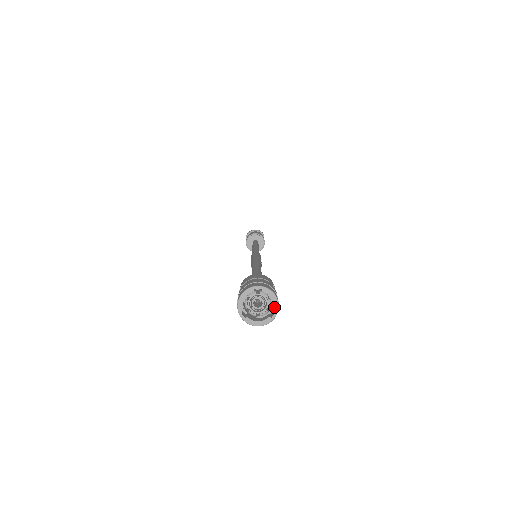
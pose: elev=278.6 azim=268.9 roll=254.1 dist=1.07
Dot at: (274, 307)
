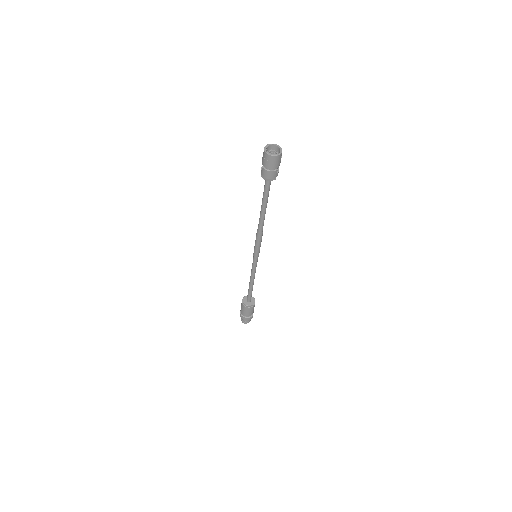
Dot at: (280, 151)
